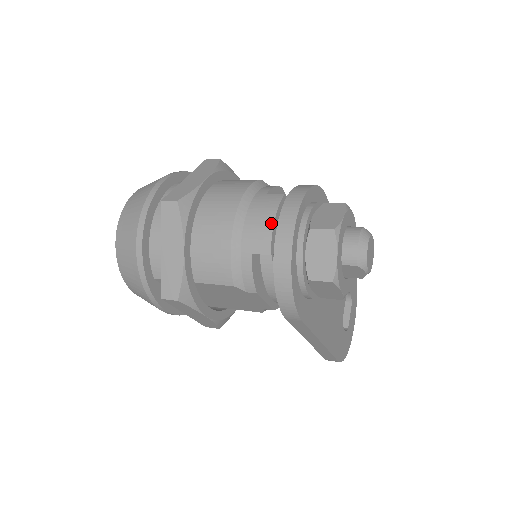
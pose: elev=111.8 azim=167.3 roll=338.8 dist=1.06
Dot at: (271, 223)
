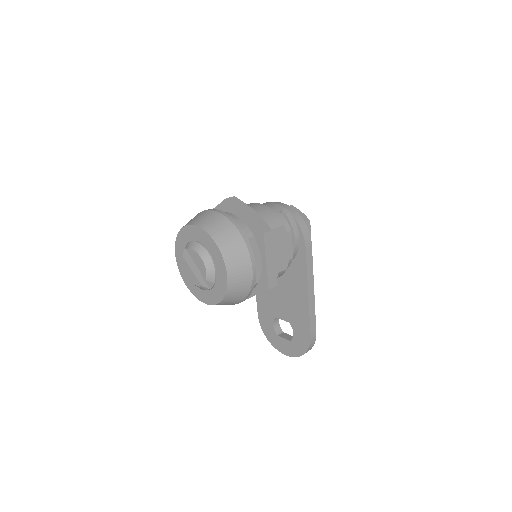
Dot at: (273, 203)
